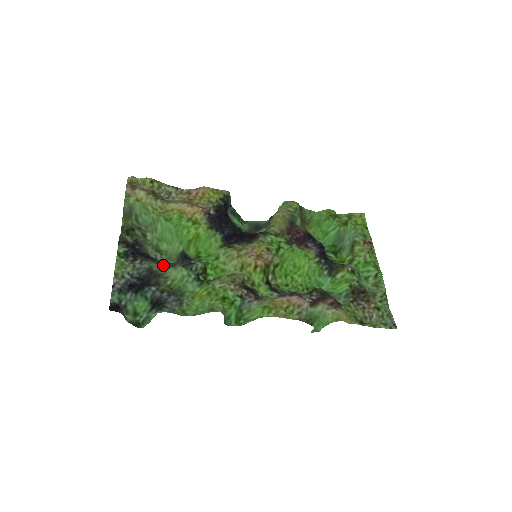
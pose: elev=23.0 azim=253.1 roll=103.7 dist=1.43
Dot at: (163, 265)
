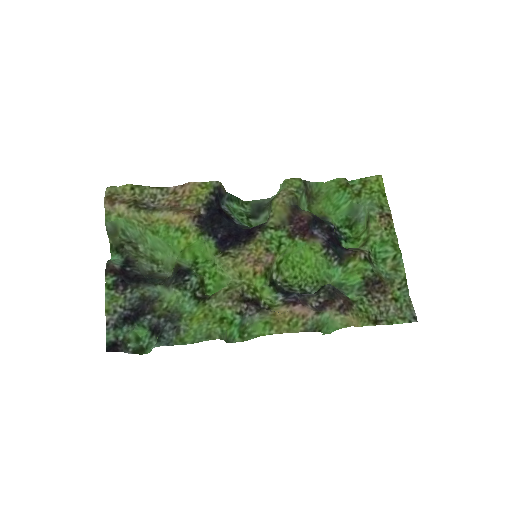
Dot at: (157, 285)
